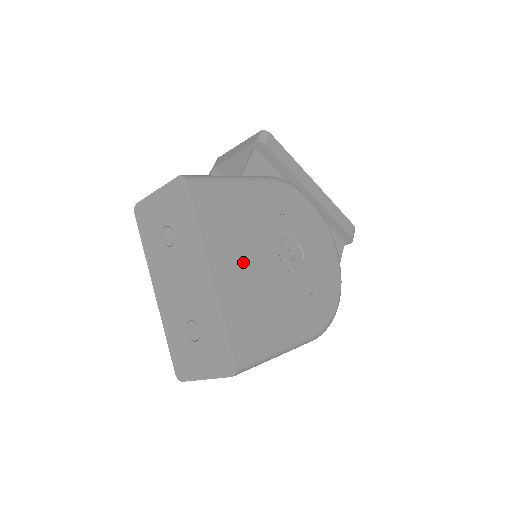
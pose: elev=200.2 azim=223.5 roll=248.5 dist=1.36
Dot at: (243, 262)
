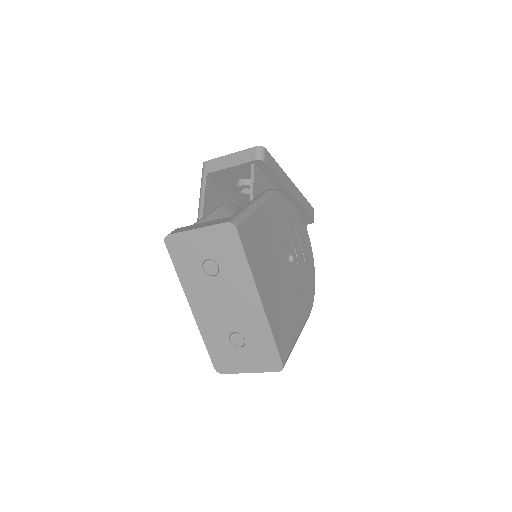
Dot at: (272, 281)
